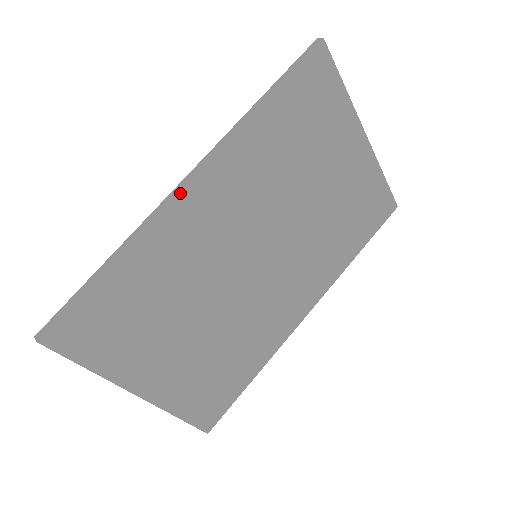
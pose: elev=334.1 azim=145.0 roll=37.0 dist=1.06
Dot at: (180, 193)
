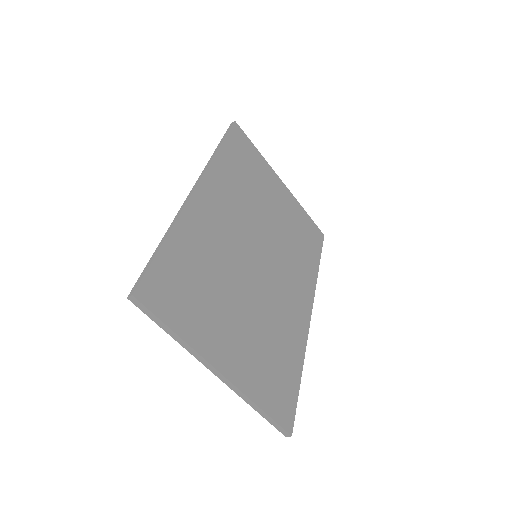
Dot at: (194, 194)
